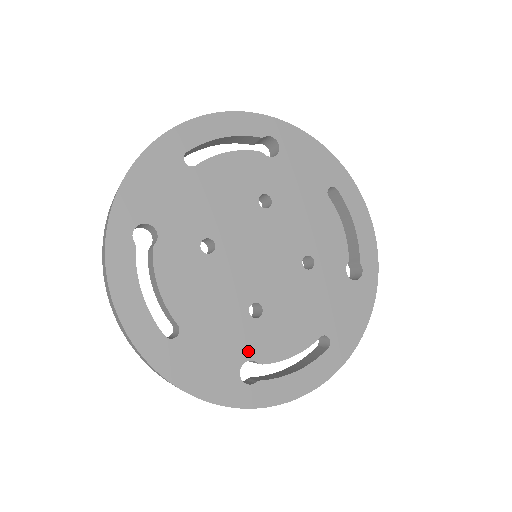
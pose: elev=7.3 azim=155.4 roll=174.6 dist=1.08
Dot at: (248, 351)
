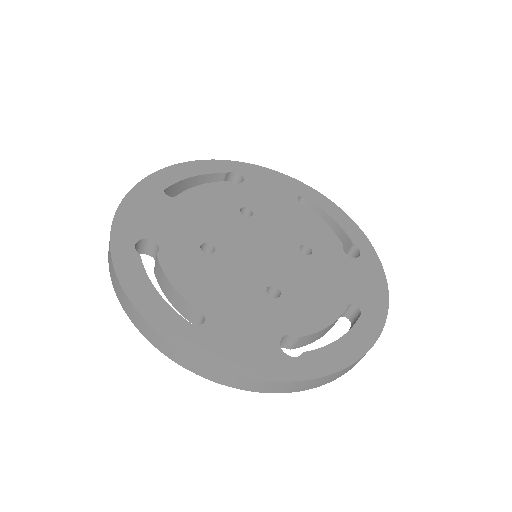
Dot at: (281, 327)
